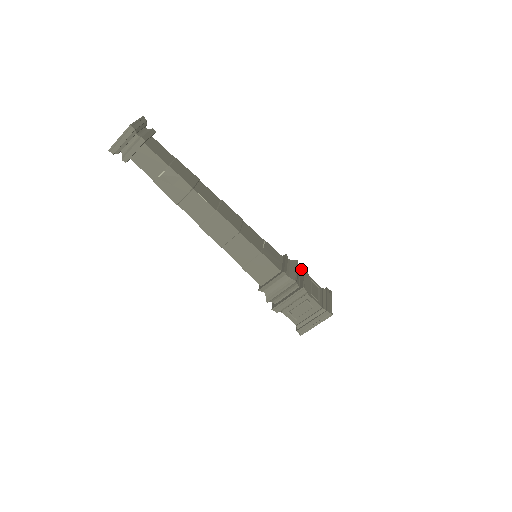
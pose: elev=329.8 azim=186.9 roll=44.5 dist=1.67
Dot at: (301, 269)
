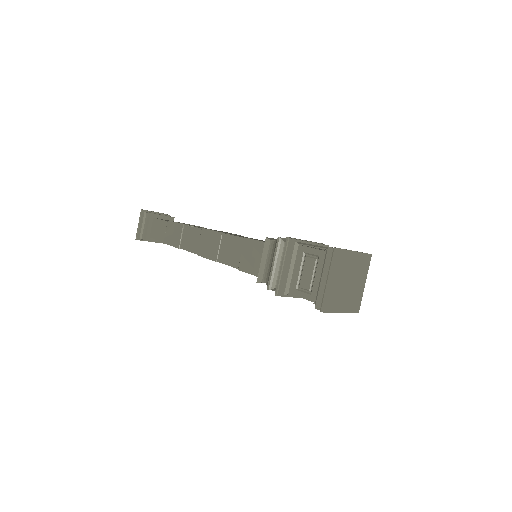
Dot at: occluded
